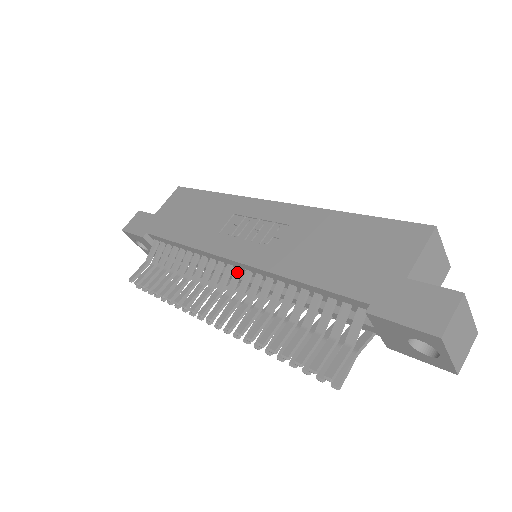
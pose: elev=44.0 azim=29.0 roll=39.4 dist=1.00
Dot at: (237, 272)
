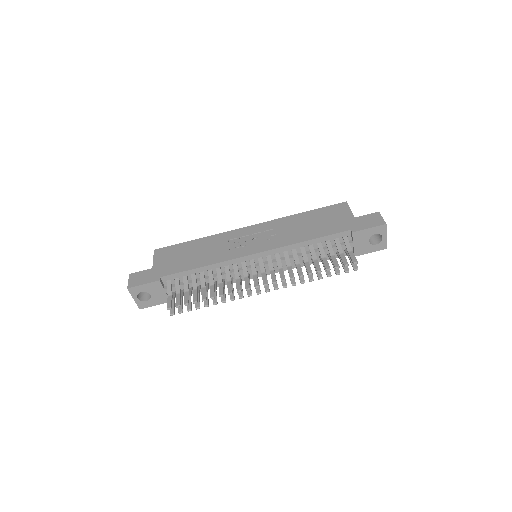
Dot at: (261, 260)
